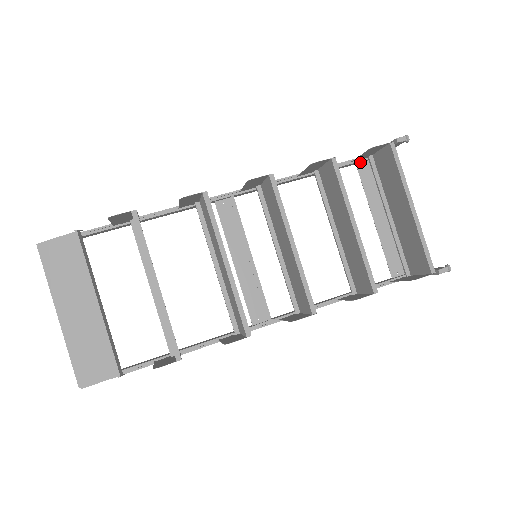
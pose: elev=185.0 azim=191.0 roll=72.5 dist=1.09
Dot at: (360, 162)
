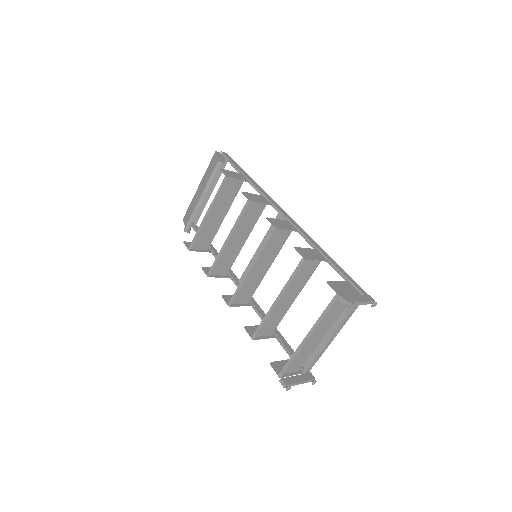
Dot at: (356, 289)
